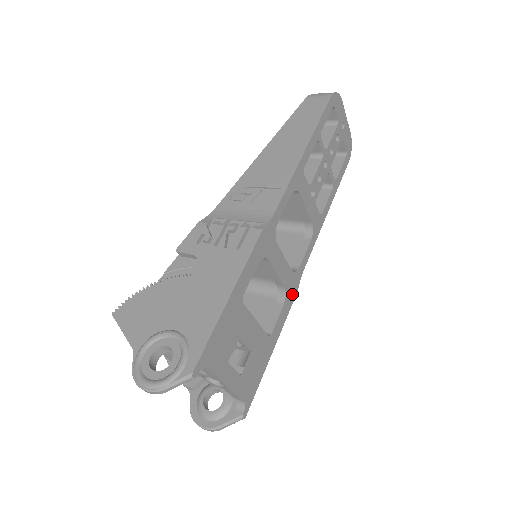
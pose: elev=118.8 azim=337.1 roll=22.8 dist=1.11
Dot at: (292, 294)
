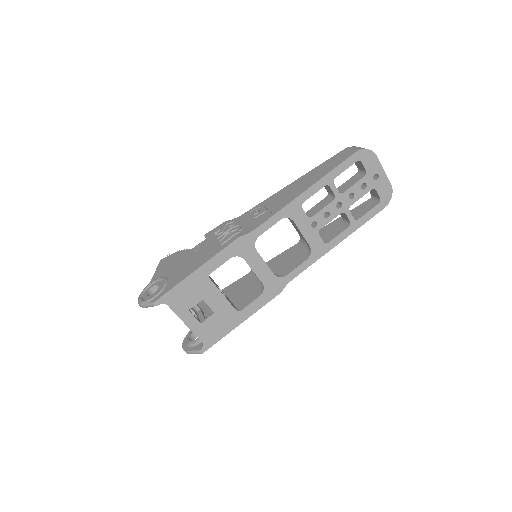
Dot at: (273, 292)
